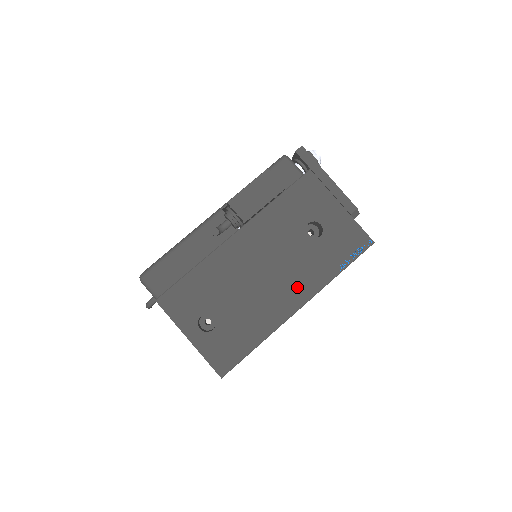
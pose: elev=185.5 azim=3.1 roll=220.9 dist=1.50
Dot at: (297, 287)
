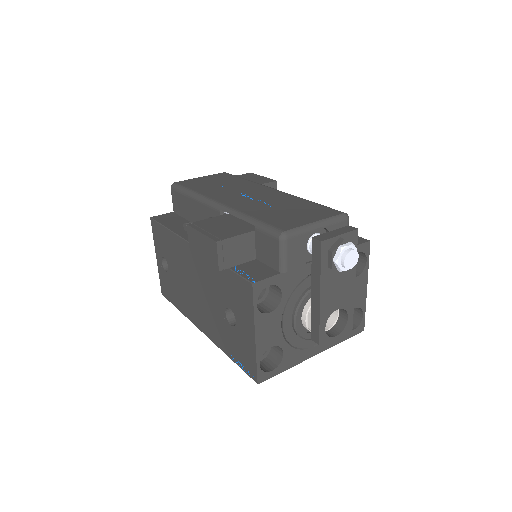
Dot at: (206, 322)
